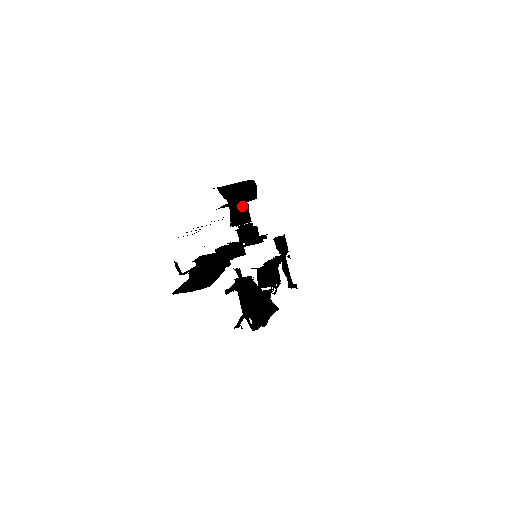
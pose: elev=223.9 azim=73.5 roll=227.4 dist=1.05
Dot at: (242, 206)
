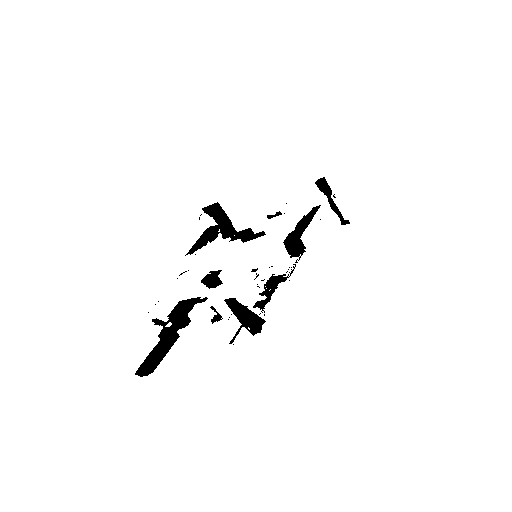
Dot at: (226, 221)
